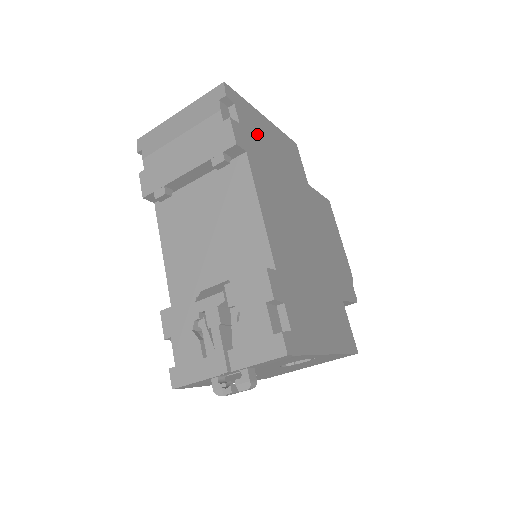
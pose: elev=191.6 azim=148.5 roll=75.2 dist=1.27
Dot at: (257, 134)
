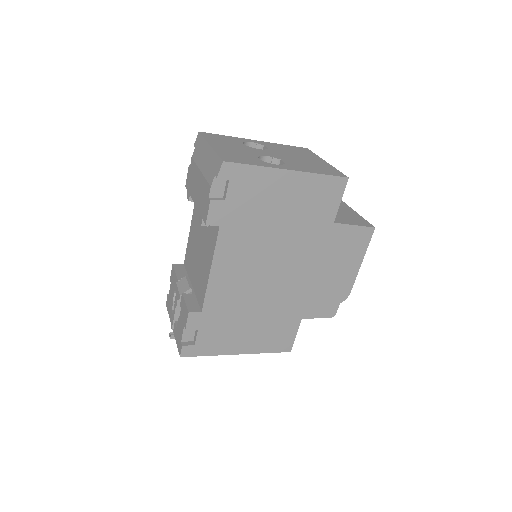
Dot at: (255, 199)
